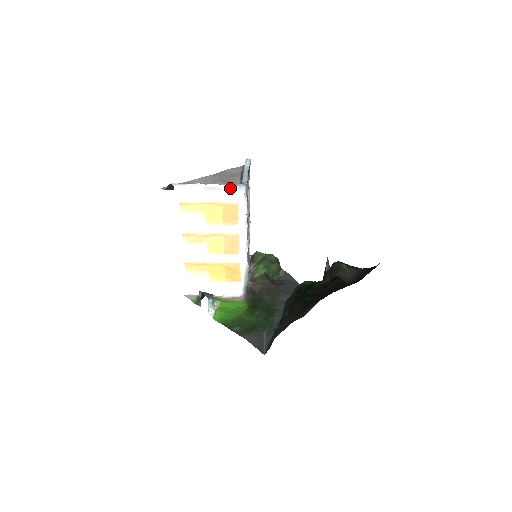
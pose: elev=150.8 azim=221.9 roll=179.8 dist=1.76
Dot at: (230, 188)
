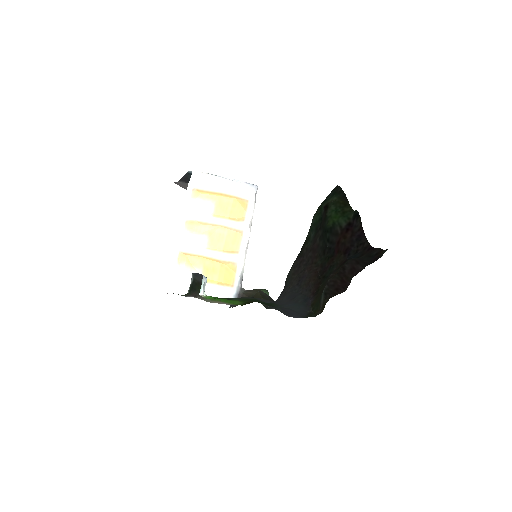
Dot at: (244, 184)
